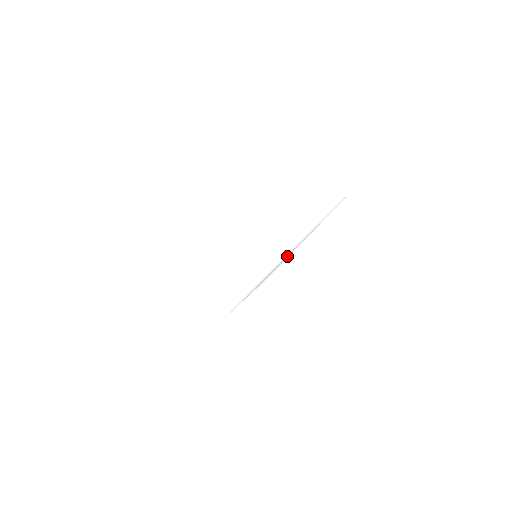
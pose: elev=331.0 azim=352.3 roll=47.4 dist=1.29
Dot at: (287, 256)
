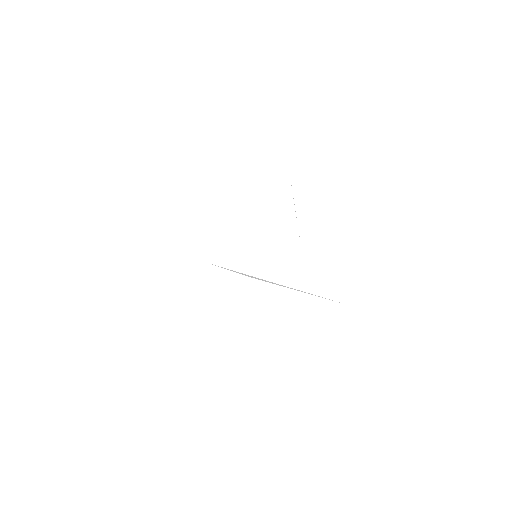
Dot at: (268, 281)
